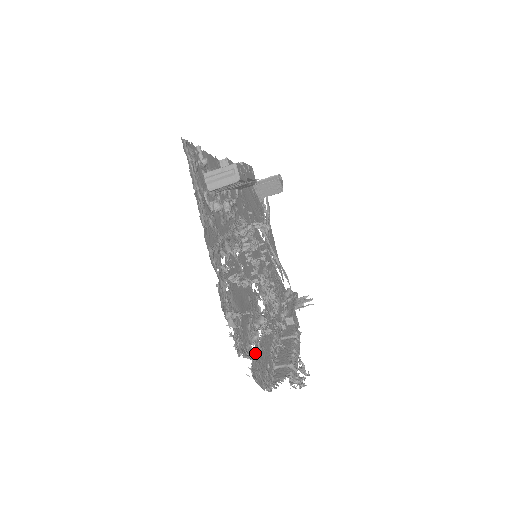
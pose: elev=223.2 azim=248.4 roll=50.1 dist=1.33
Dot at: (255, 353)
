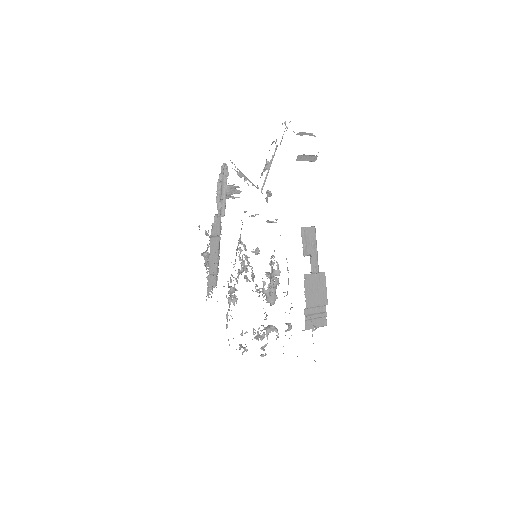
Dot at: occluded
